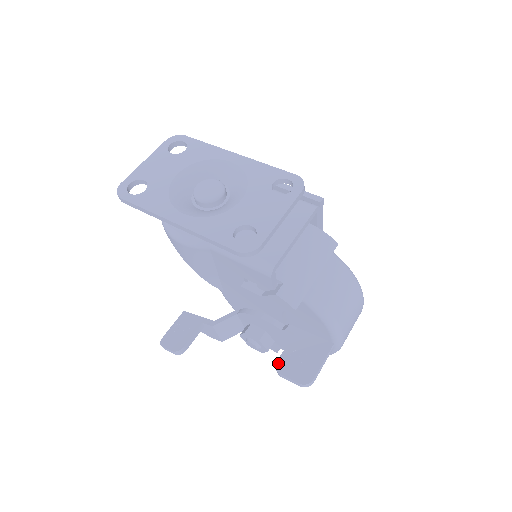
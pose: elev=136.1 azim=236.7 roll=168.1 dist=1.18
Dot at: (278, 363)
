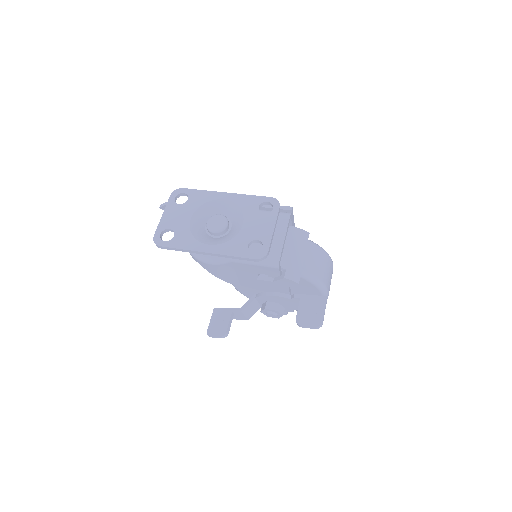
Dot at: (297, 320)
